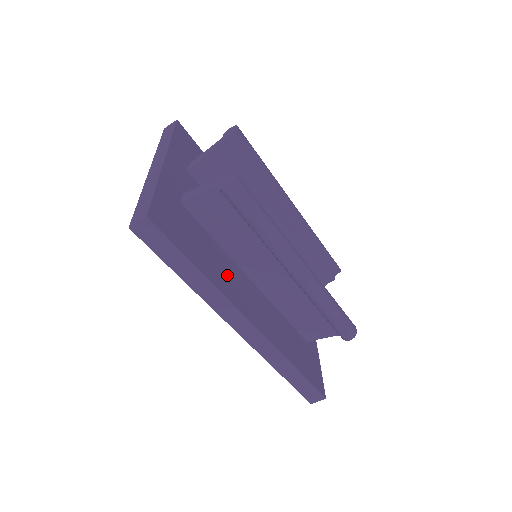
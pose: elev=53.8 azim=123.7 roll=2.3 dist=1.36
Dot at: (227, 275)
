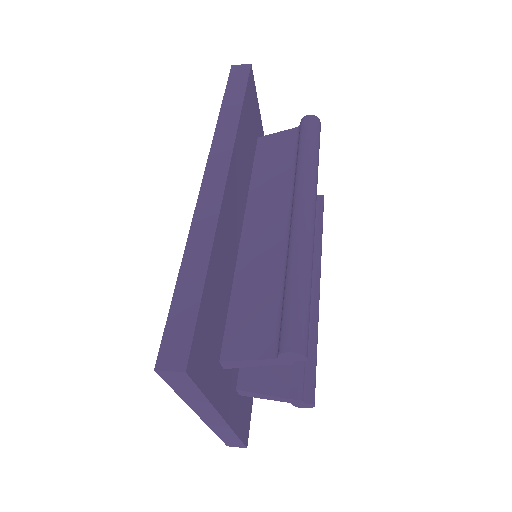
Dot at: occluded
